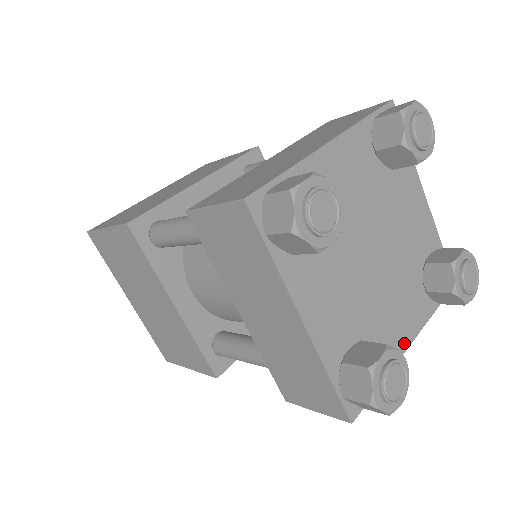
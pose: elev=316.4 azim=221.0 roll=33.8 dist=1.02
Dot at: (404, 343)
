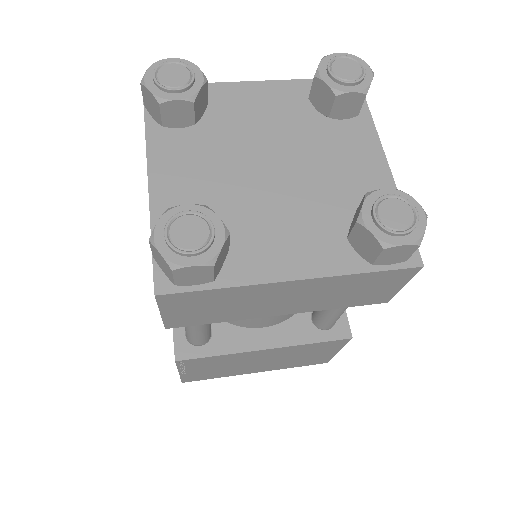
Dot at: (284, 272)
